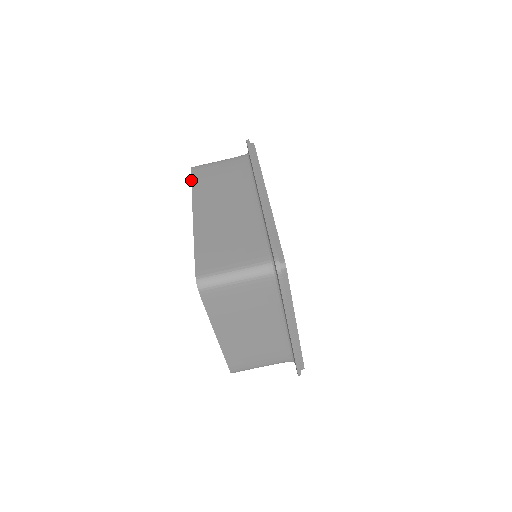
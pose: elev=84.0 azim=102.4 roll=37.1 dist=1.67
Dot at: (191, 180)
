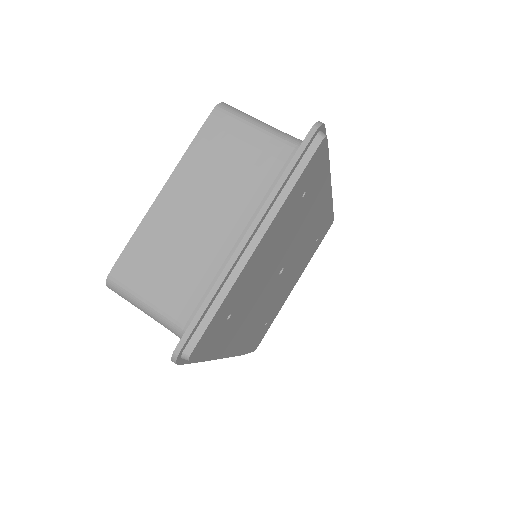
Dot at: occluded
